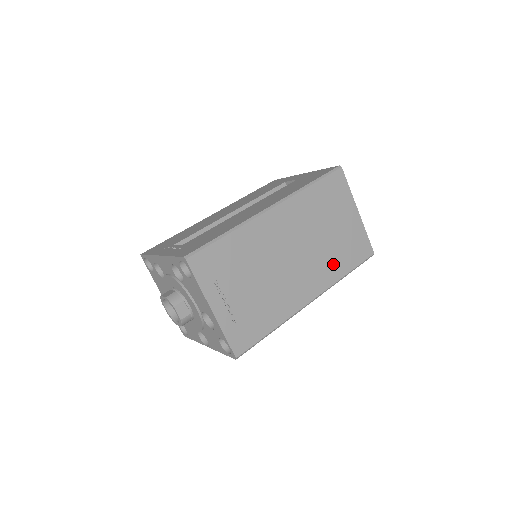
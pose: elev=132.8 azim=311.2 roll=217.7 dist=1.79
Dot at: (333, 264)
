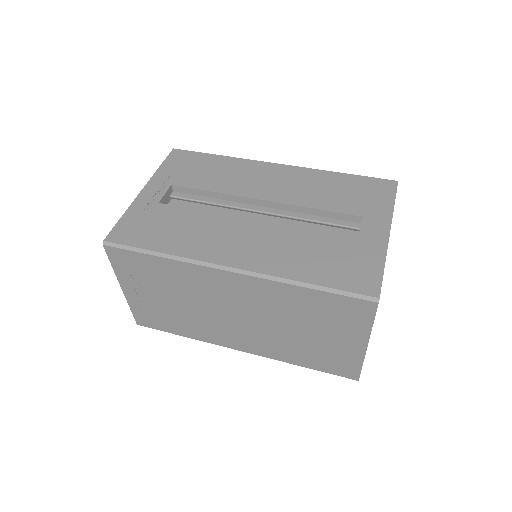
Dot at: (288, 351)
